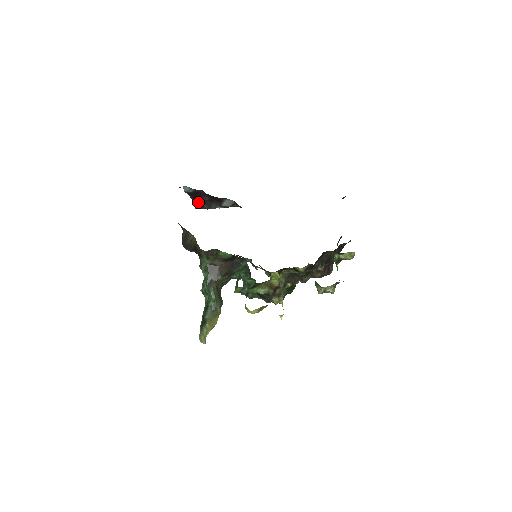
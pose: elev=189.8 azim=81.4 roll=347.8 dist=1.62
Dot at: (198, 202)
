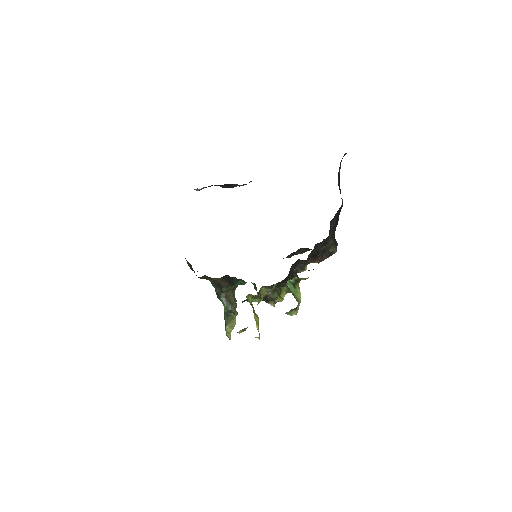
Dot at: (222, 185)
